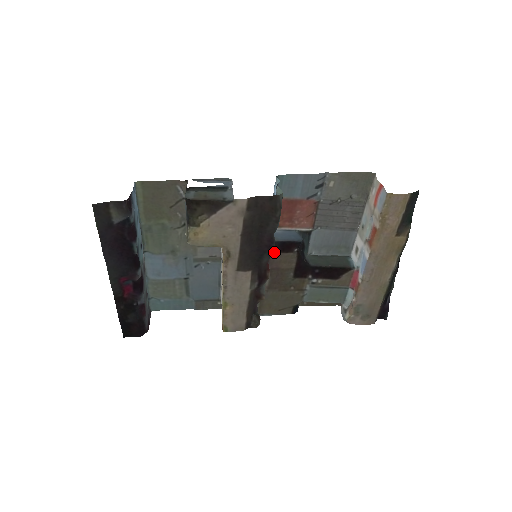
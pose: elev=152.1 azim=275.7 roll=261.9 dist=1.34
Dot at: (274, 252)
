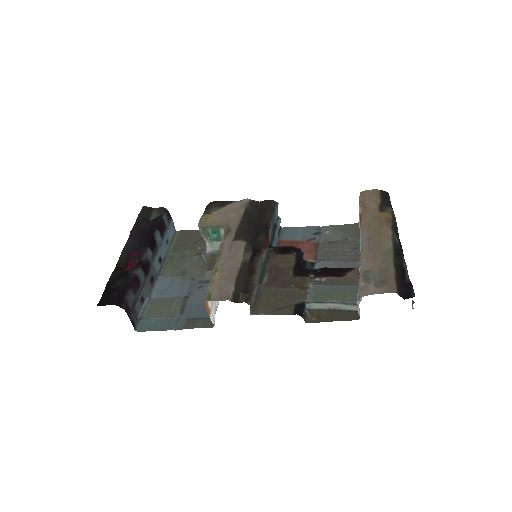
Dot at: (273, 254)
